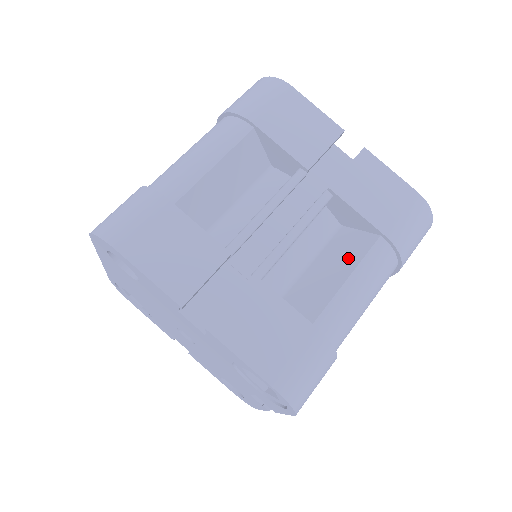
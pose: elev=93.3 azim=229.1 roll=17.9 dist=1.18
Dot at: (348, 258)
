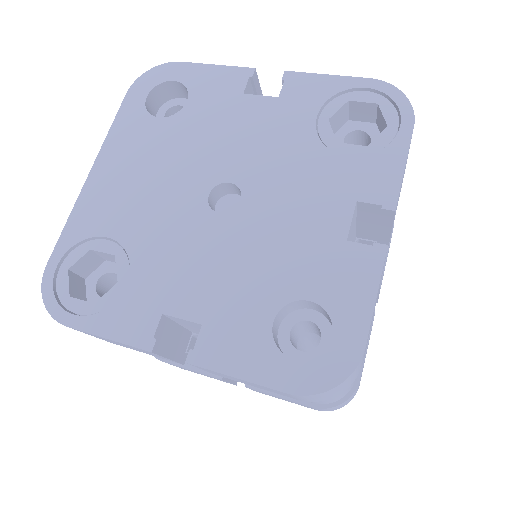
Dot at: occluded
